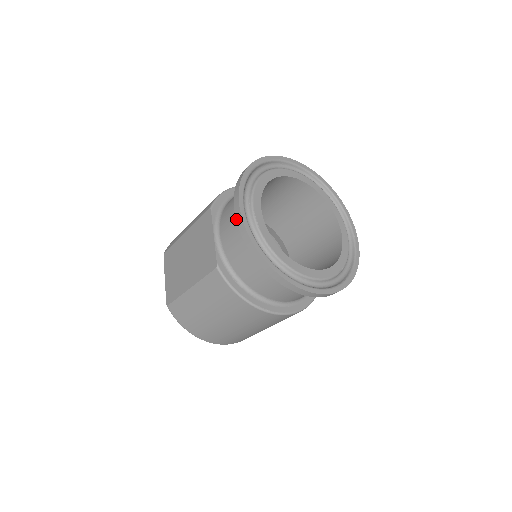
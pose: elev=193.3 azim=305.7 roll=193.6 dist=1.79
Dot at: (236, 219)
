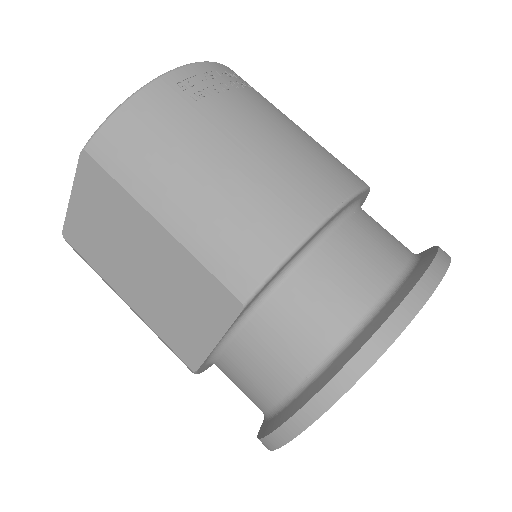
Dot at: (274, 432)
